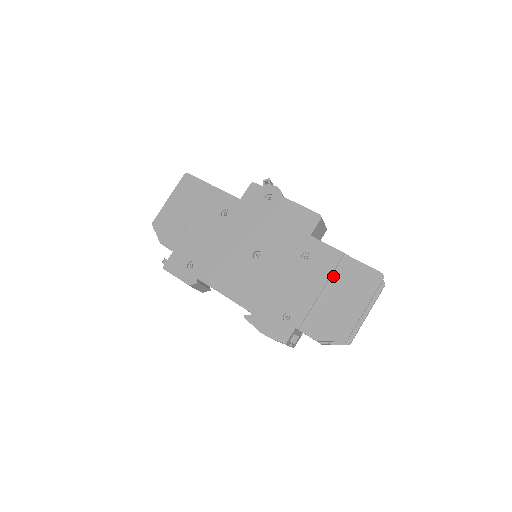
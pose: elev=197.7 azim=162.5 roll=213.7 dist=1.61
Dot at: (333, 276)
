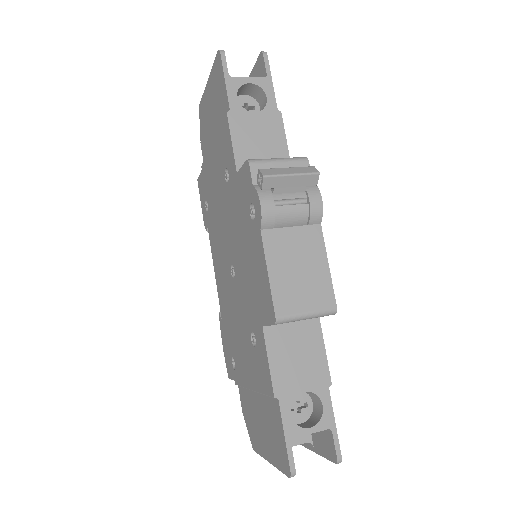
Dot at: (264, 395)
